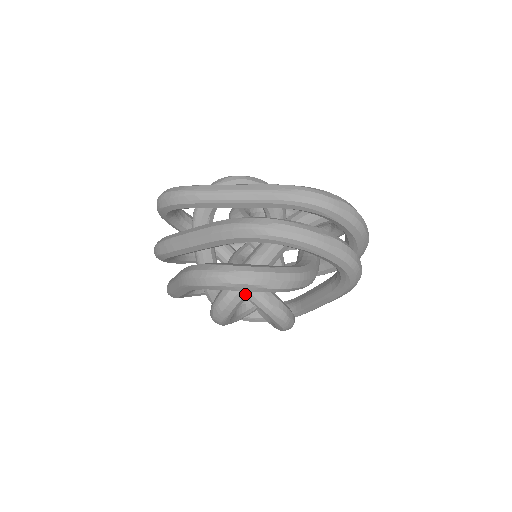
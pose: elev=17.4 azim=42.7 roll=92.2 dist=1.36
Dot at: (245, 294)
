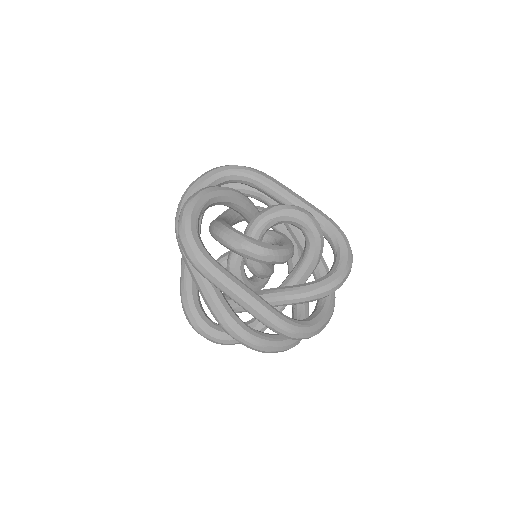
Dot at: occluded
